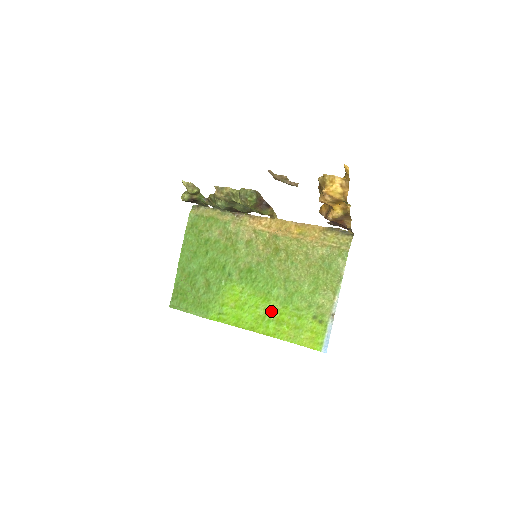
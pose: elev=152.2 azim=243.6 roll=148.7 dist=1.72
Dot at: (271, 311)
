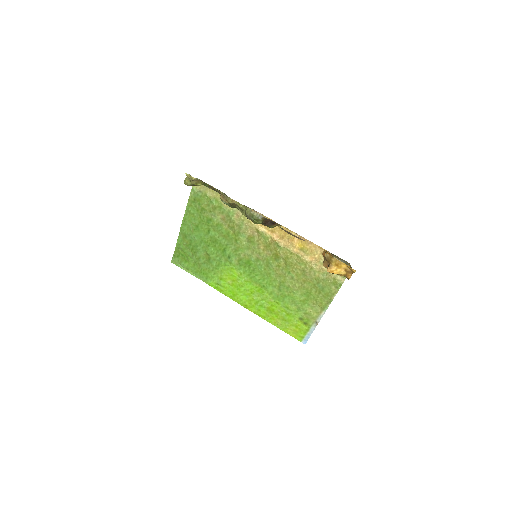
Dot at: (264, 300)
